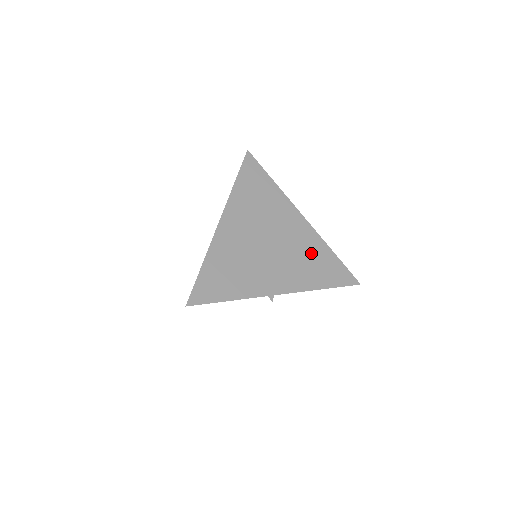
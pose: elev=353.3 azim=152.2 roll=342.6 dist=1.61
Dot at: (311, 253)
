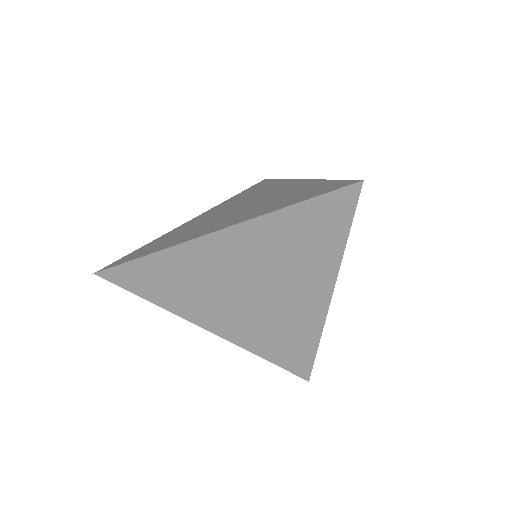
Dot at: (290, 331)
